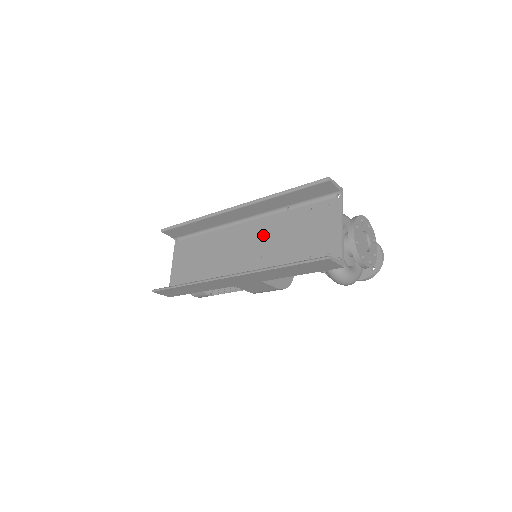
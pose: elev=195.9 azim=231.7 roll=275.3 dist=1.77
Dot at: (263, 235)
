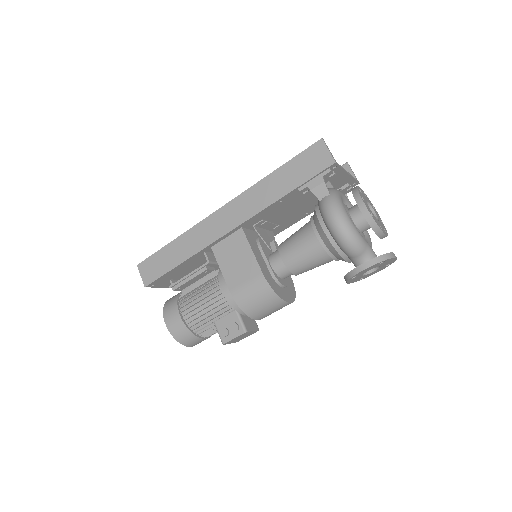
Dot at: occluded
